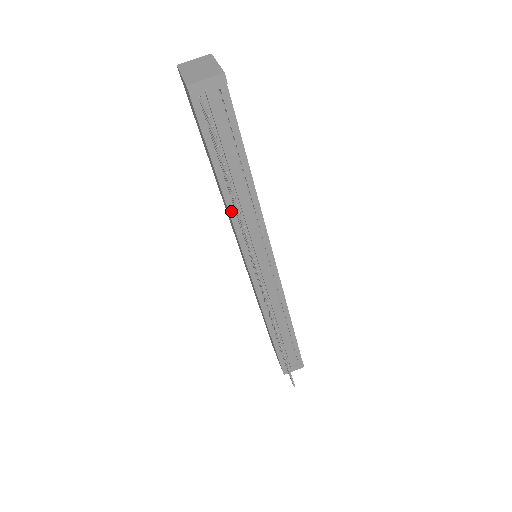
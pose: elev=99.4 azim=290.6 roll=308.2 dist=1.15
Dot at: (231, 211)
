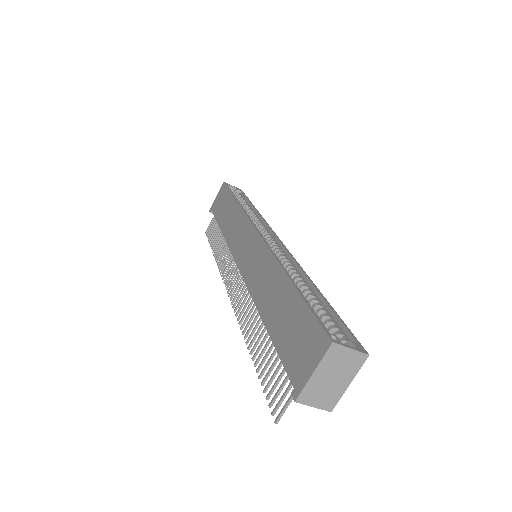
Dot at: (257, 304)
